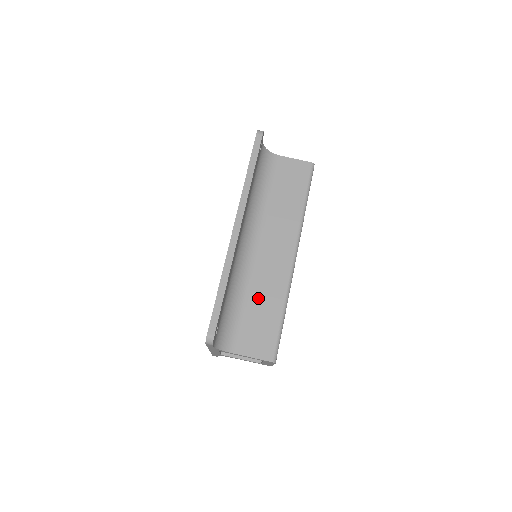
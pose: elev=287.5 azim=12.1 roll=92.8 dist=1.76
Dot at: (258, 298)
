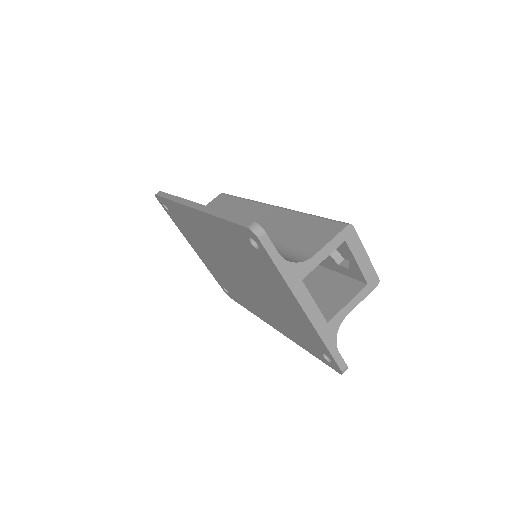
Dot at: (279, 233)
